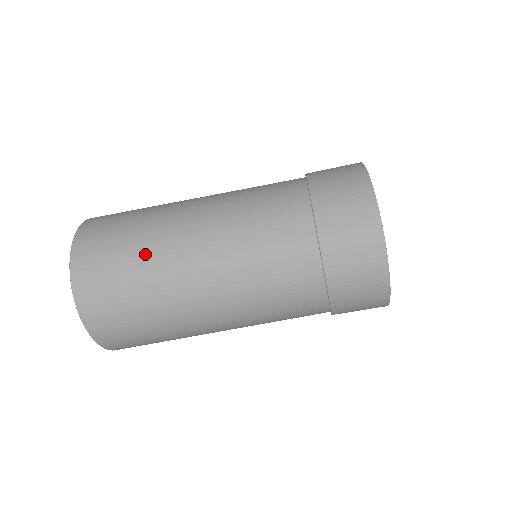
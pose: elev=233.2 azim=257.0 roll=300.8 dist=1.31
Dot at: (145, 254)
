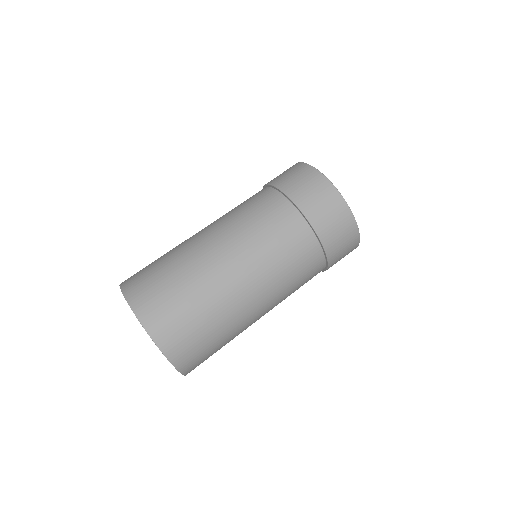
Dot at: (187, 274)
